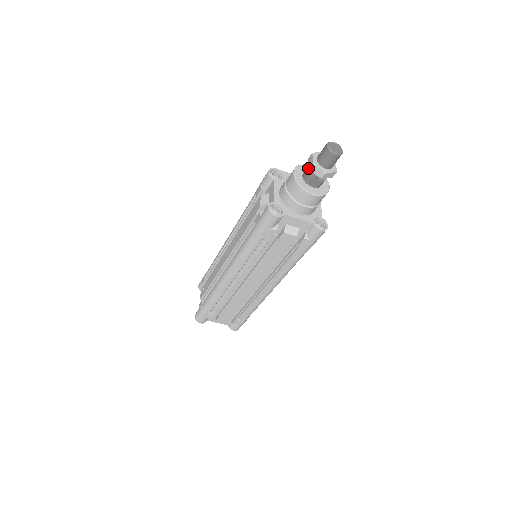
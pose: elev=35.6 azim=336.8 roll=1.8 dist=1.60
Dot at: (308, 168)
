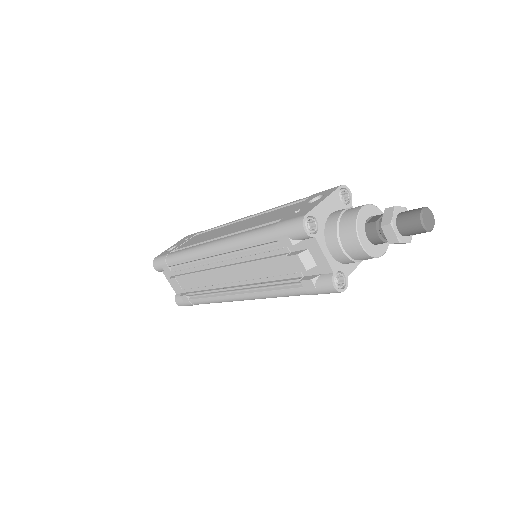
Dot at: (378, 232)
